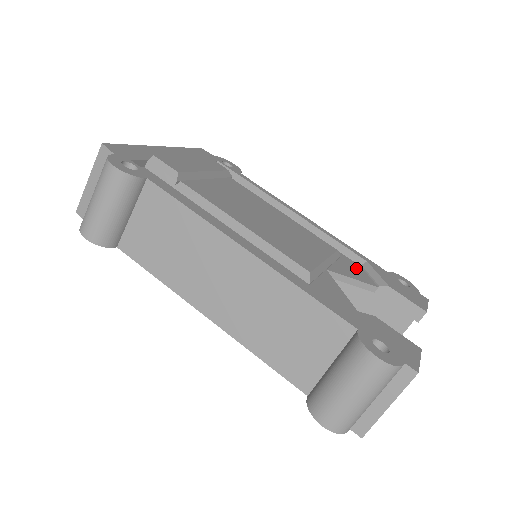
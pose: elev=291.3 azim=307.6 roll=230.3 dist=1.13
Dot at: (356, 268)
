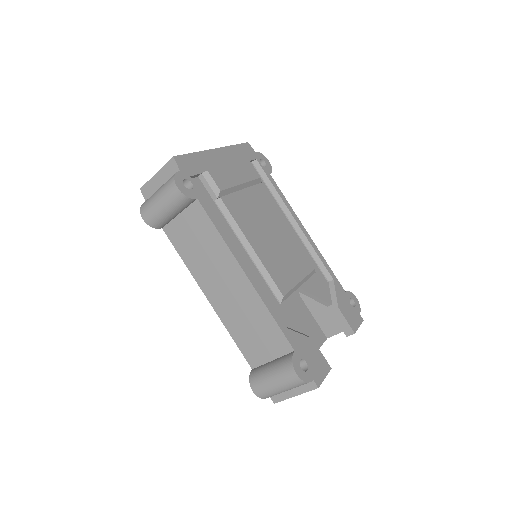
Dot at: (323, 284)
